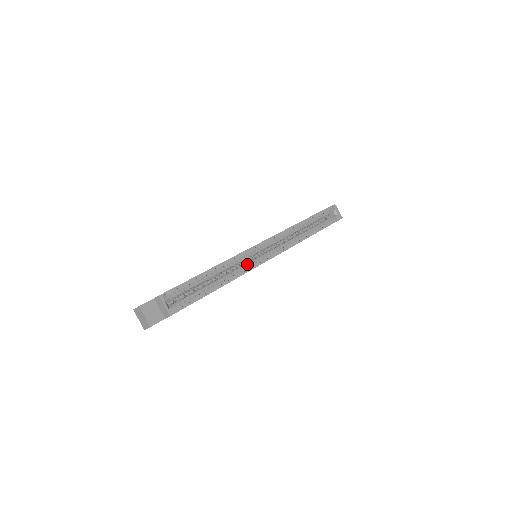
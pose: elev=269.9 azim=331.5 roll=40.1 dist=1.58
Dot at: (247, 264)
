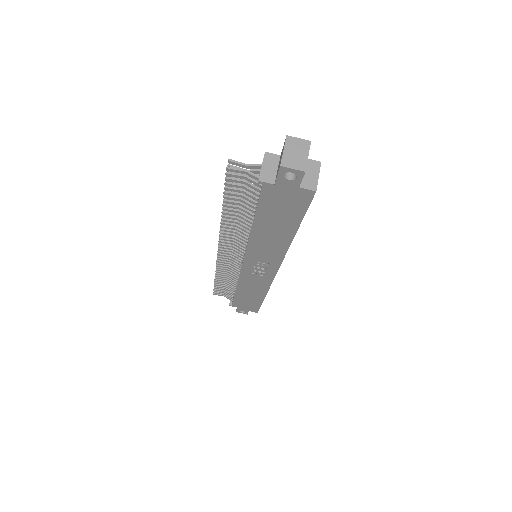
Dot at: occluded
